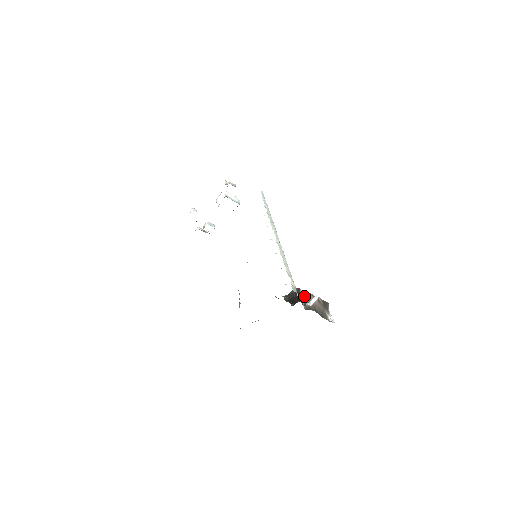
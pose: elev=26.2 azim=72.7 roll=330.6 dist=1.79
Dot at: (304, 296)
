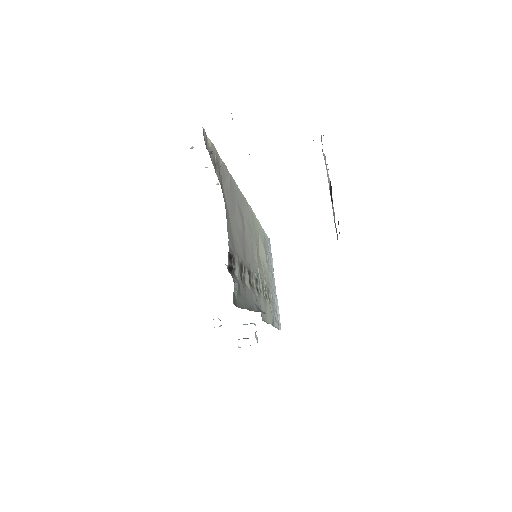
Dot at: occluded
